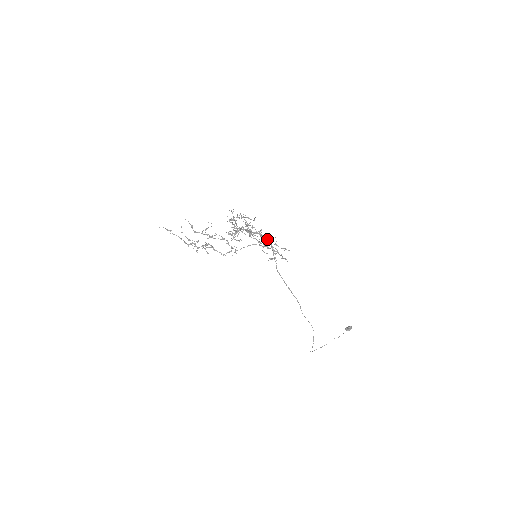
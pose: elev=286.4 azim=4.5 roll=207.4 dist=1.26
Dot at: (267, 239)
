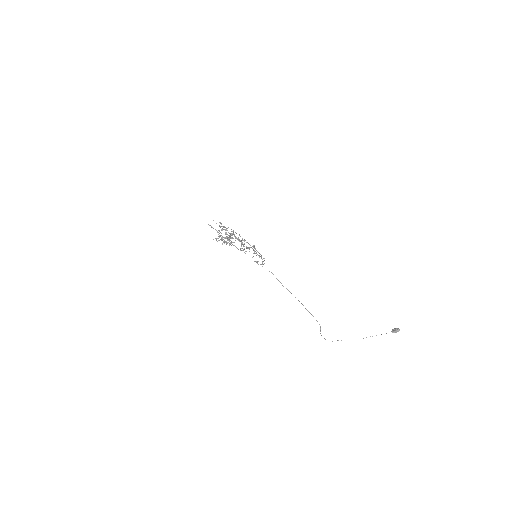
Dot at: (252, 246)
